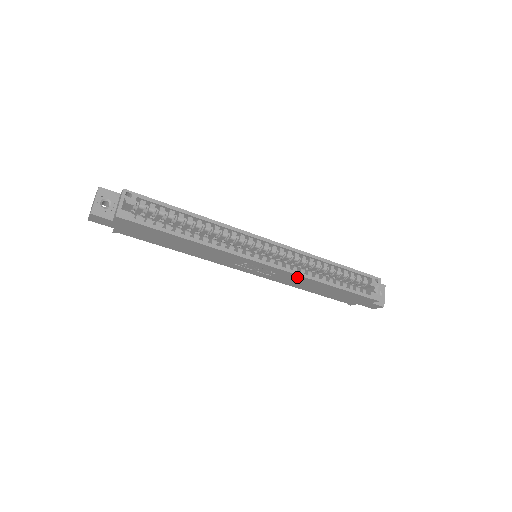
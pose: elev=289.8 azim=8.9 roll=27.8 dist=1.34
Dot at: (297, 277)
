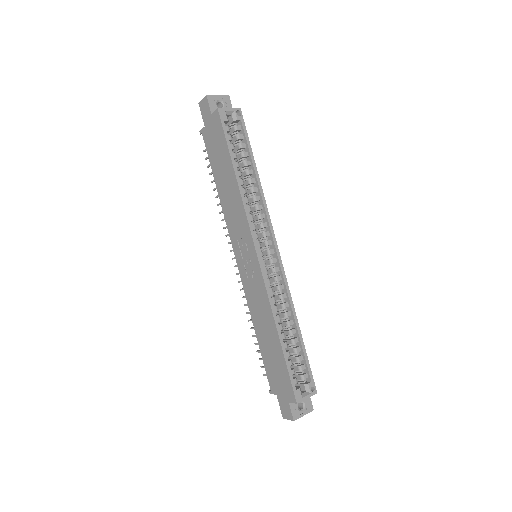
Dot at: (265, 298)
